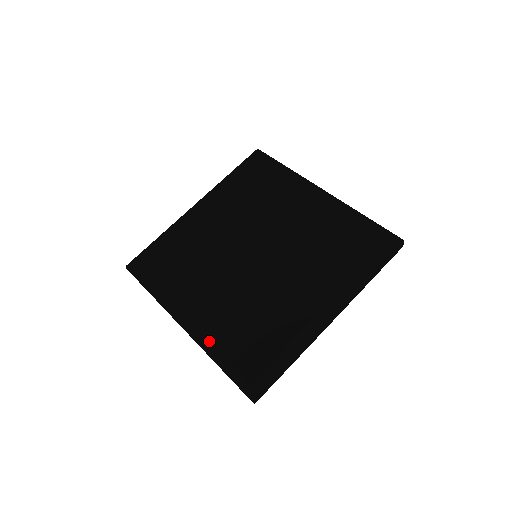
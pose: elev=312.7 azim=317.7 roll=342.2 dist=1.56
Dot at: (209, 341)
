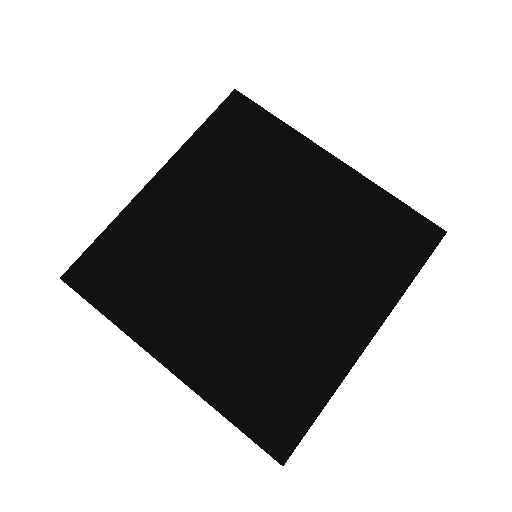
Dot at: (213, 390)
